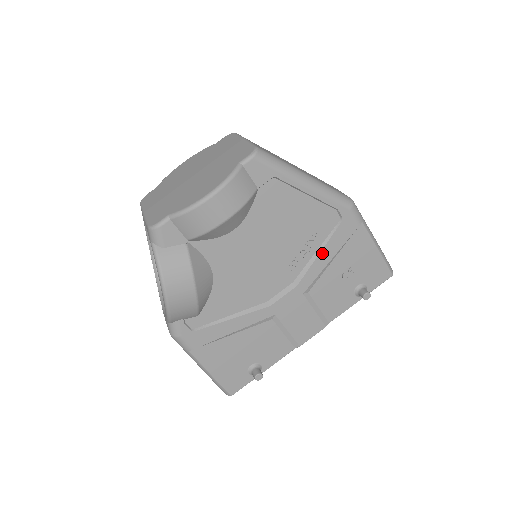
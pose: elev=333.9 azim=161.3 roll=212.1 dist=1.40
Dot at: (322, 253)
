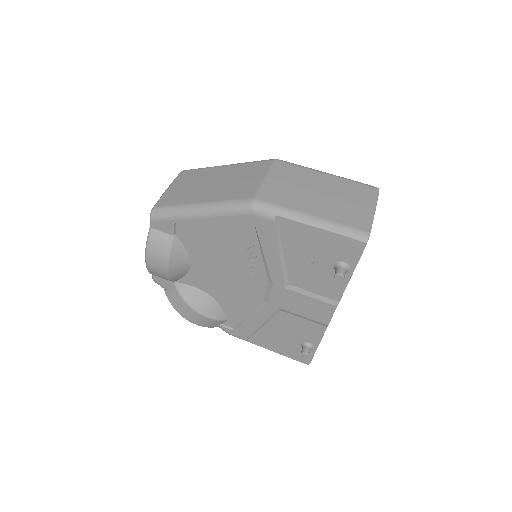
Dot at: (266, 254)
